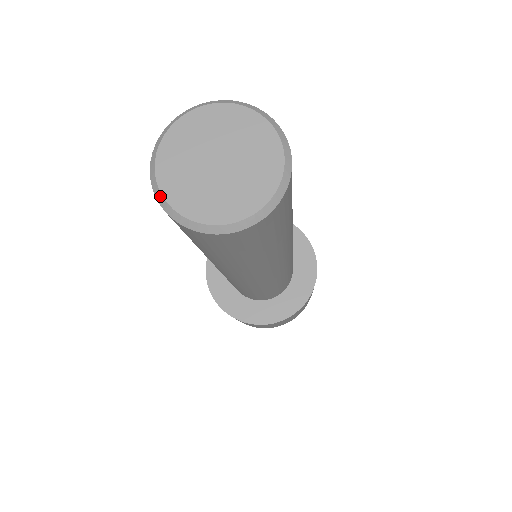
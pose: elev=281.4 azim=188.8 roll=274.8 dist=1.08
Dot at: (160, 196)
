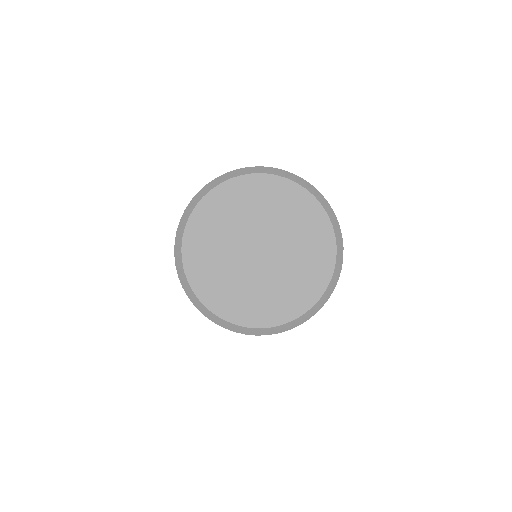
Dot at: (179, 258)
